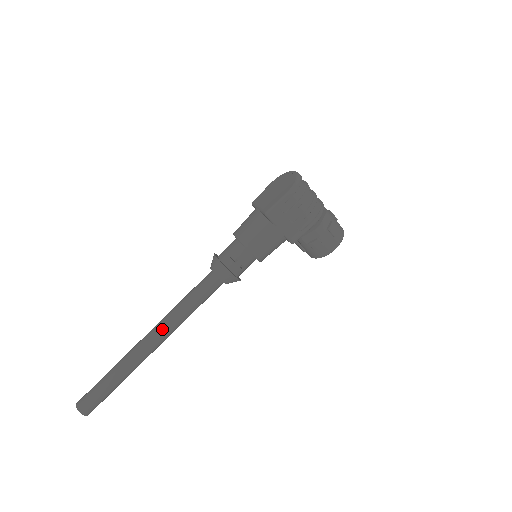
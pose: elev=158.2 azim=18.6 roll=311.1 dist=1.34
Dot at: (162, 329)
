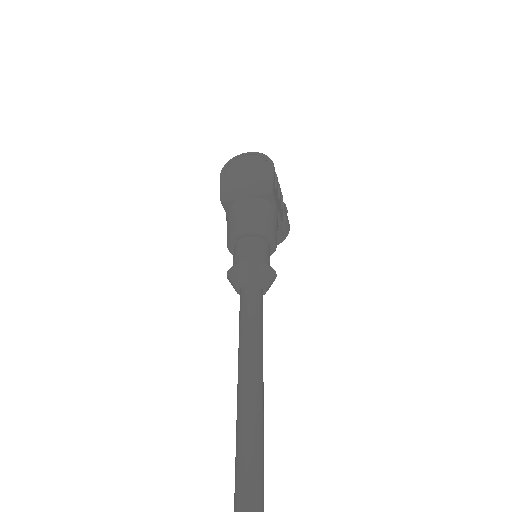
Dot at: (259, 388)
